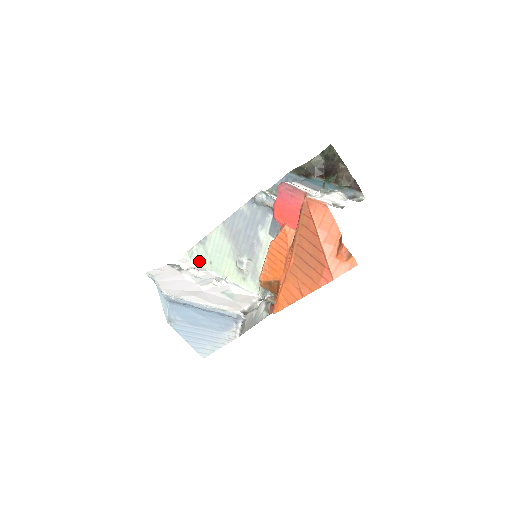
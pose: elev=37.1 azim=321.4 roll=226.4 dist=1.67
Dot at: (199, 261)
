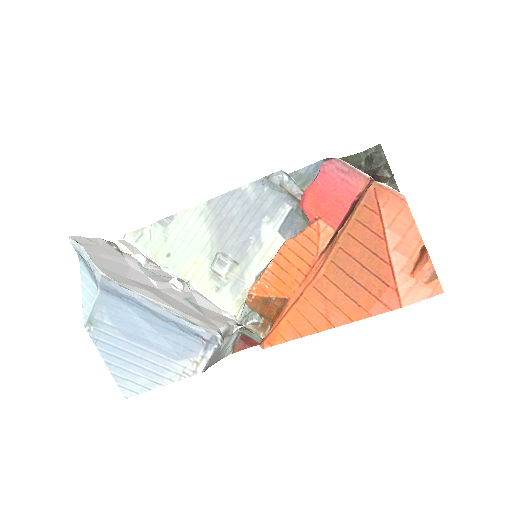
Dot at: (149, 249)
